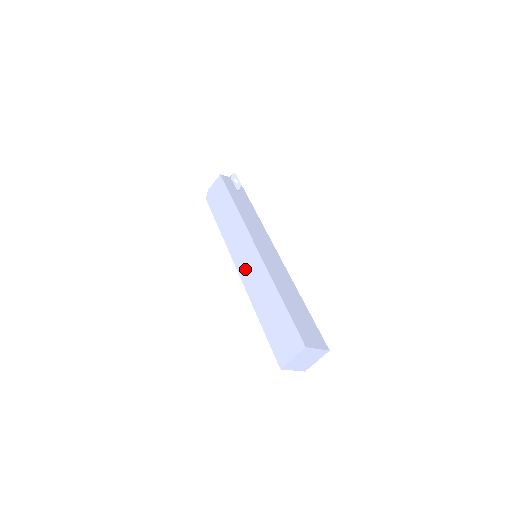
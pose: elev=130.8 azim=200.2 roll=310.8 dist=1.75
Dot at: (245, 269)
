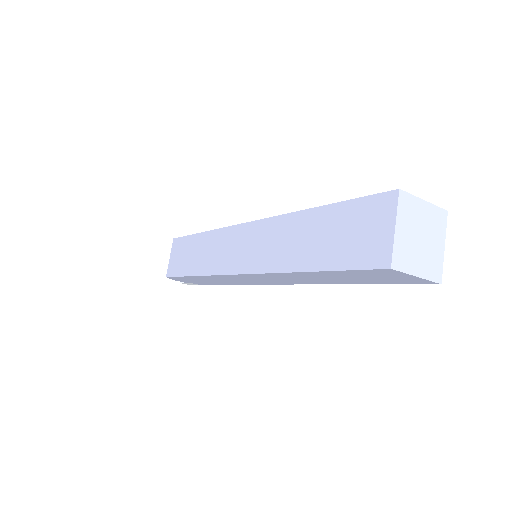
Dot at: occluded
